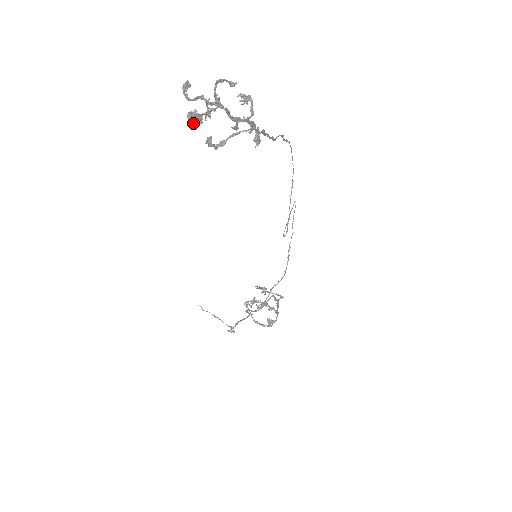
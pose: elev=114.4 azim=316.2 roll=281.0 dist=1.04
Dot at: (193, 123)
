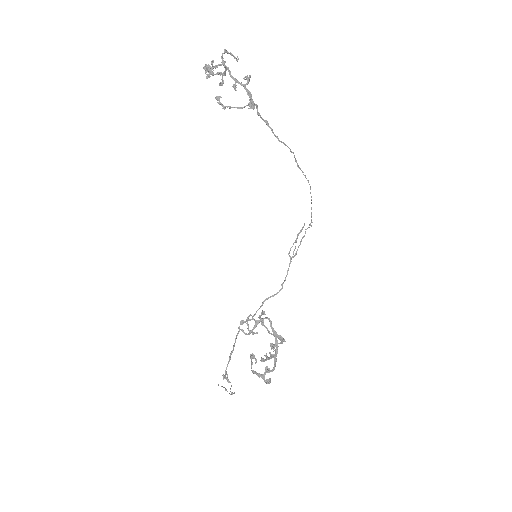
Dot at: (207, 74)
